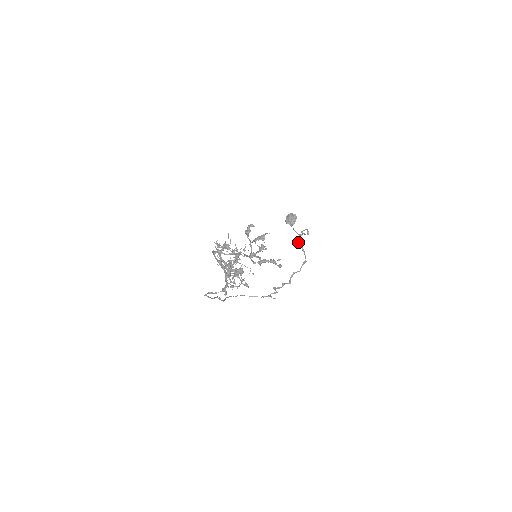
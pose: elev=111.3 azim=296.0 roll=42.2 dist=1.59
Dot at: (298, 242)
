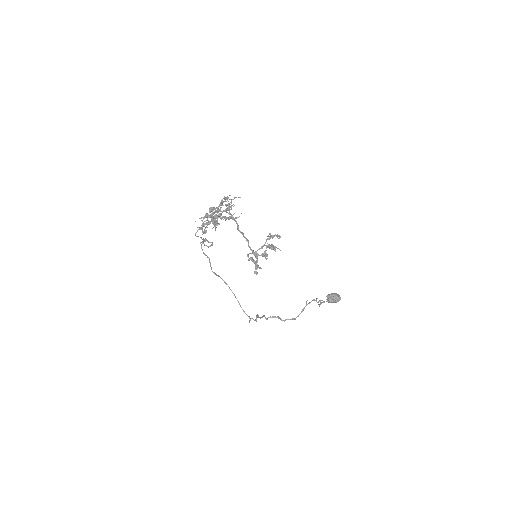
Dot at: occluded
